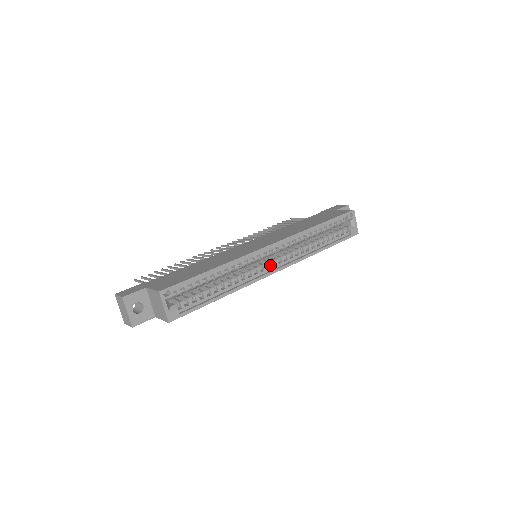
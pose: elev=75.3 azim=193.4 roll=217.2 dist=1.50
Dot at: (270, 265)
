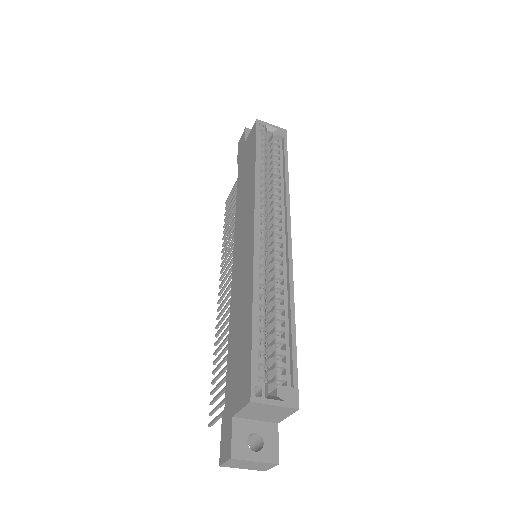
Dot at: (278, 242)
